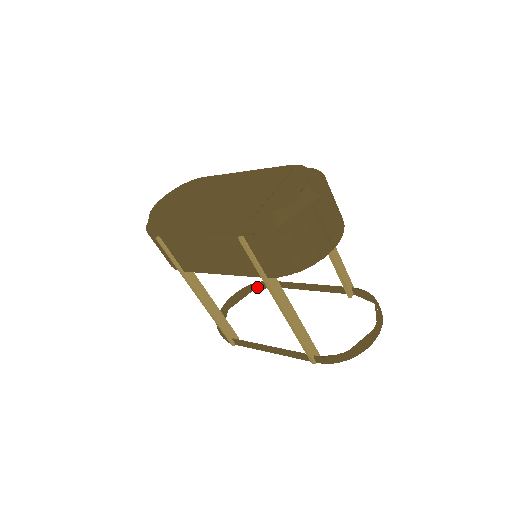
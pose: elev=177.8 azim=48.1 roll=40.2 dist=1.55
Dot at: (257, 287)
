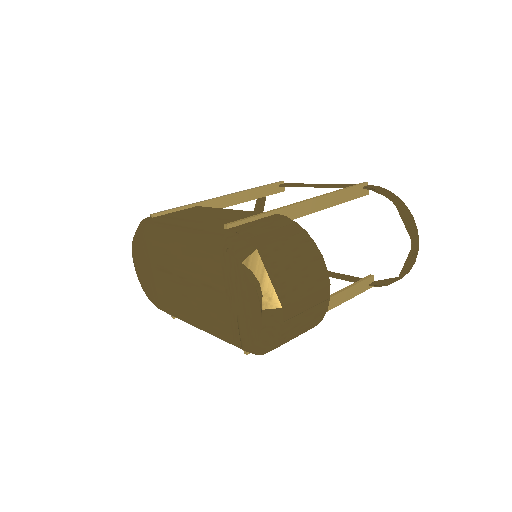
Dot at: occluded
